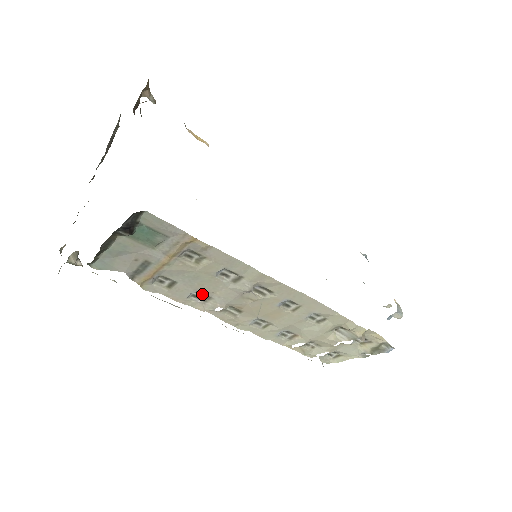
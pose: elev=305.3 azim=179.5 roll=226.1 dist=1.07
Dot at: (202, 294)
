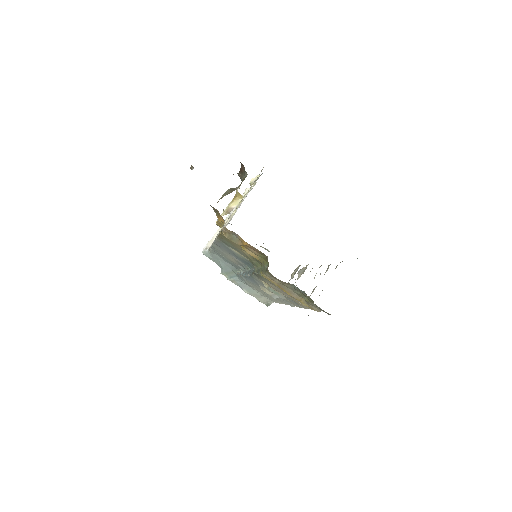
Dot at: occluded
